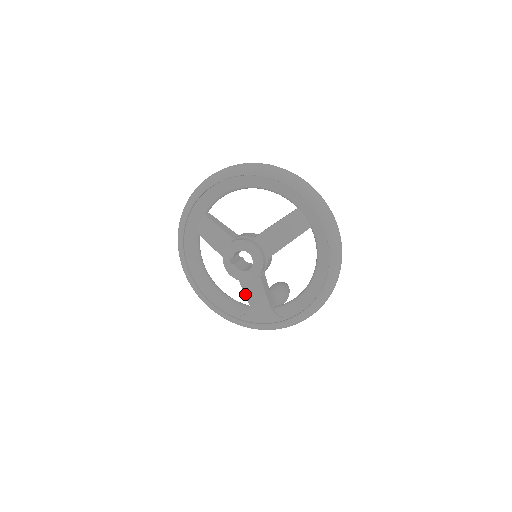
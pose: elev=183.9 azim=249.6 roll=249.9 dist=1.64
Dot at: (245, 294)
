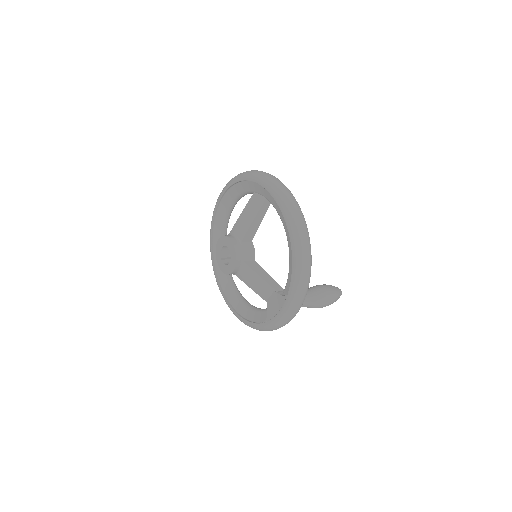
Dot at: (254, 291)
